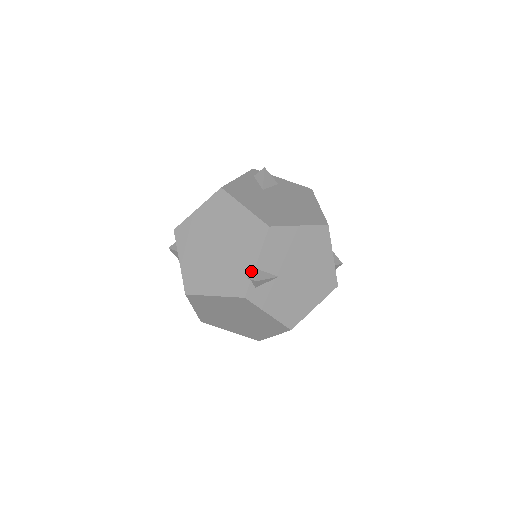
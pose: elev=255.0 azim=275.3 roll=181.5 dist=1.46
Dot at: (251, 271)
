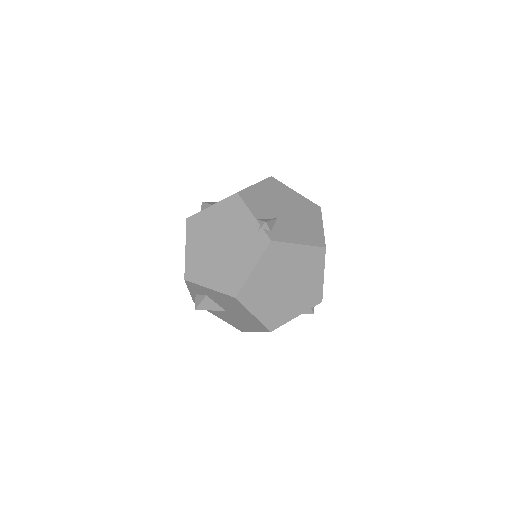
Dot at: (256, 224)
